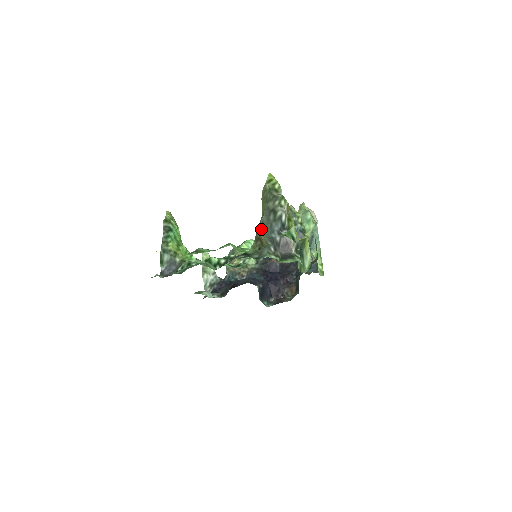
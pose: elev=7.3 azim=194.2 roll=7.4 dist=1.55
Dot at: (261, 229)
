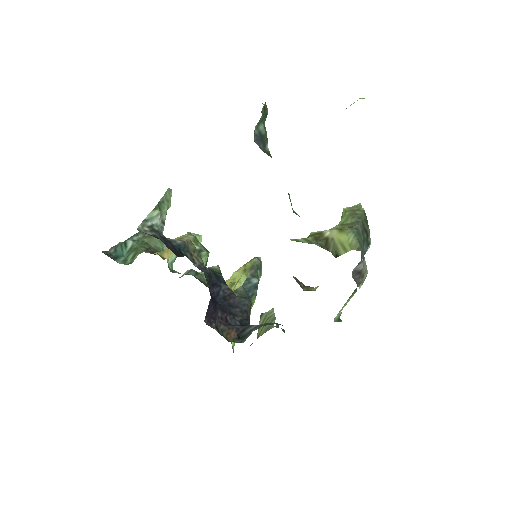
Dot at: (354, 232)
